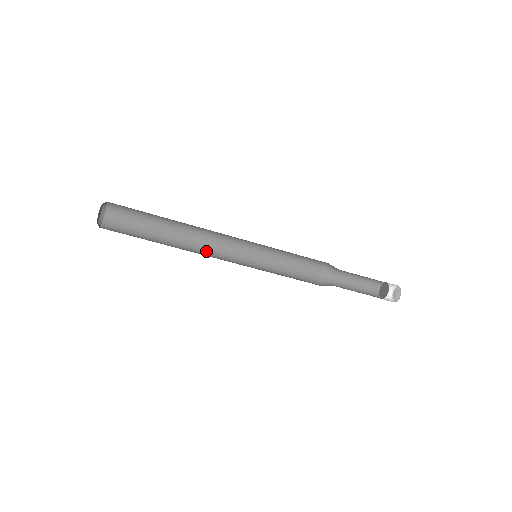
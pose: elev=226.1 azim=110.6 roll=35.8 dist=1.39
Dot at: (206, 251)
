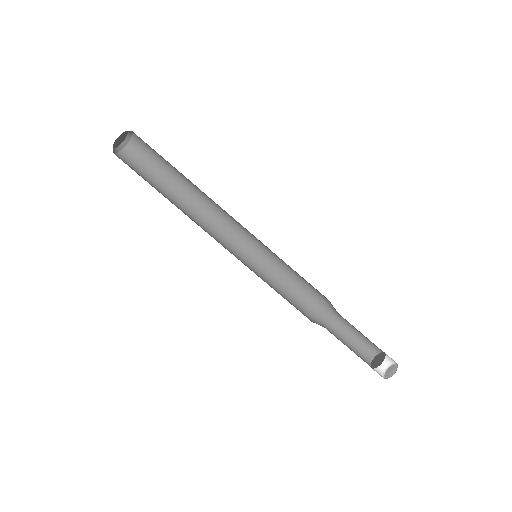
Dot at: (208, 228)
